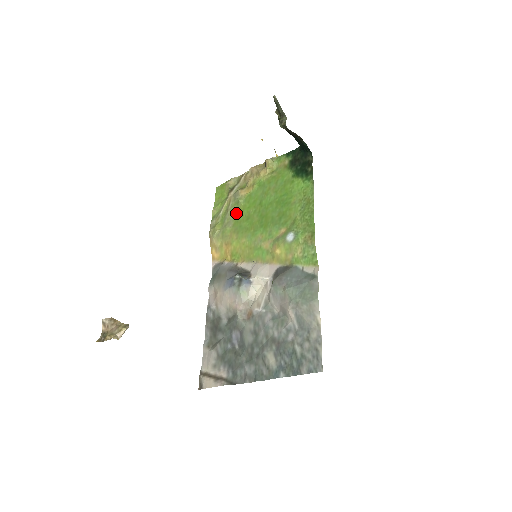
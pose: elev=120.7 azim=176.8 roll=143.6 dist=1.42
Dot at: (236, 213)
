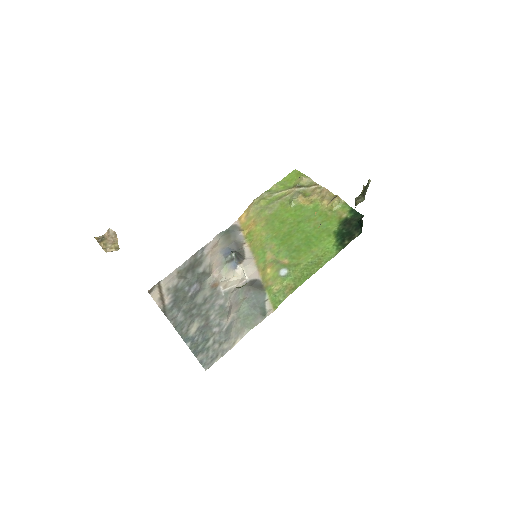
Dot at: (282, 208)
